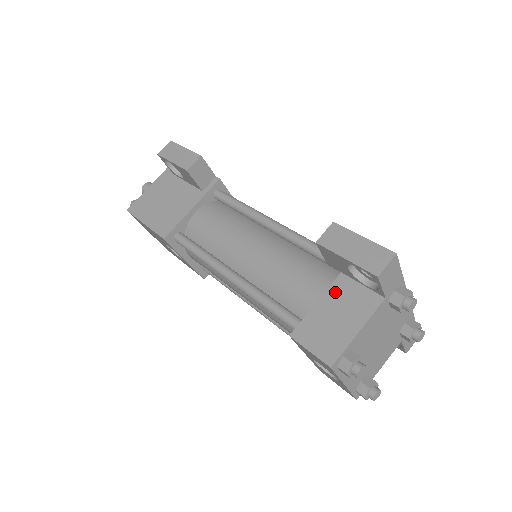
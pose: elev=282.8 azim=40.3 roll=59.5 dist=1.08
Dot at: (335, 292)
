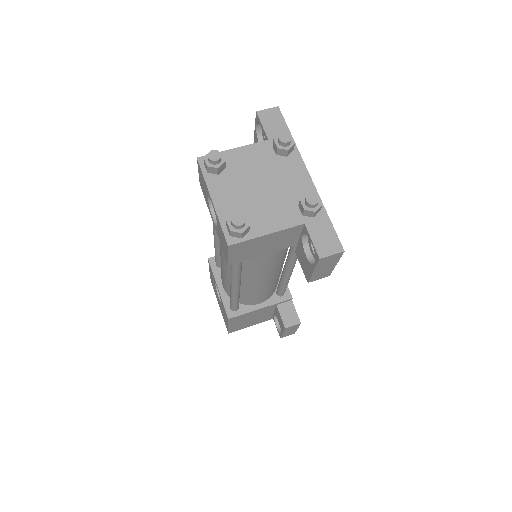
Dot at: occluded
